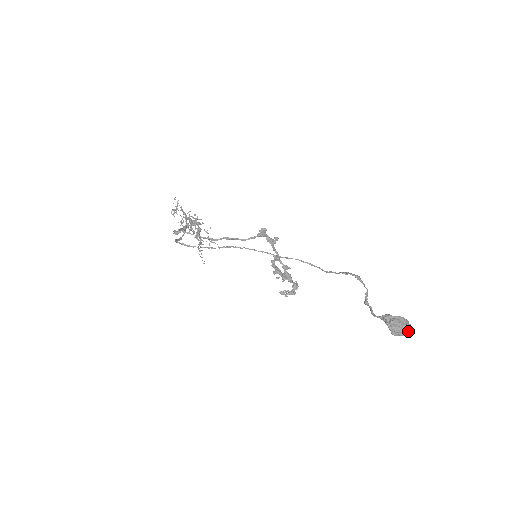
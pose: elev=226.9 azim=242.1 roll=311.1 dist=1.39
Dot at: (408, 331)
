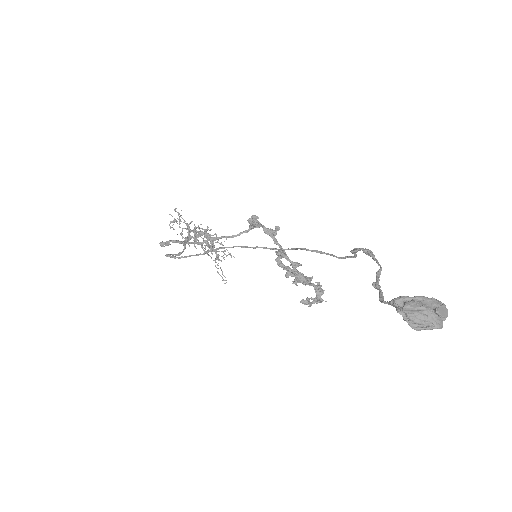
Dot at: (442, 320)
